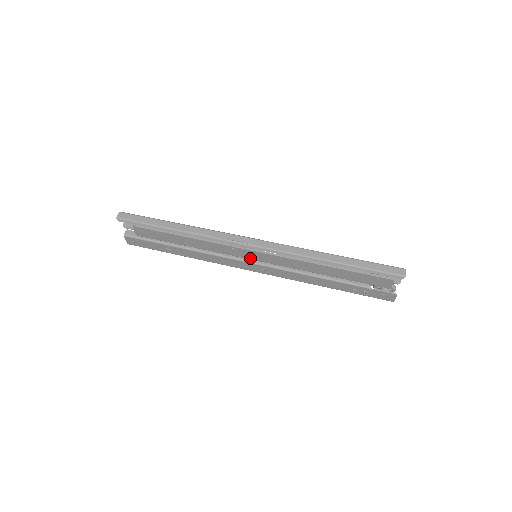
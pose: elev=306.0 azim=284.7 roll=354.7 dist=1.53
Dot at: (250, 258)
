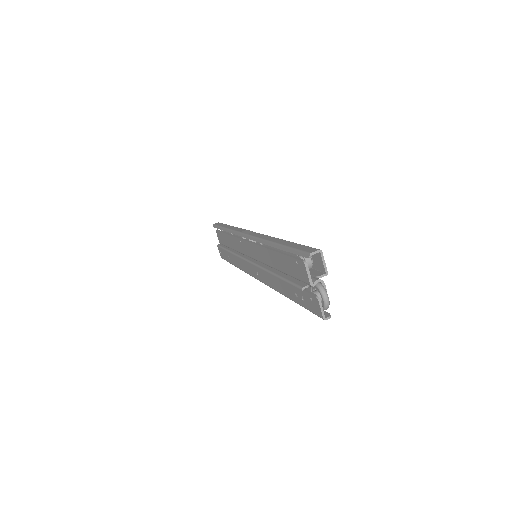
Dot at: (249, 255)
